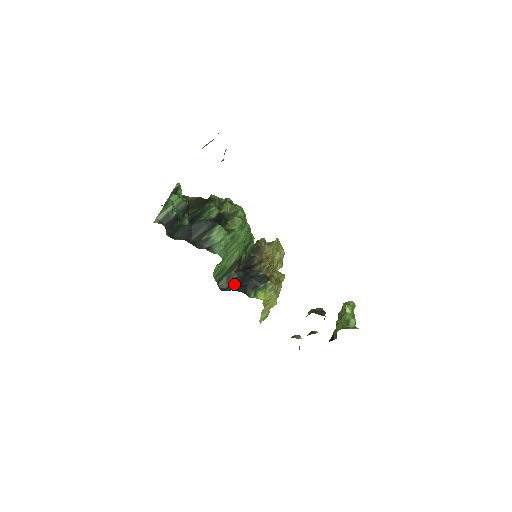
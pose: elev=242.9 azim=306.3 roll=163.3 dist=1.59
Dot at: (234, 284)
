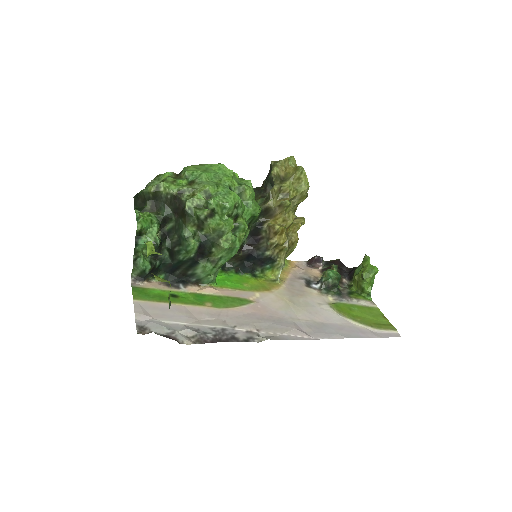
Dot at: (240, 261)
